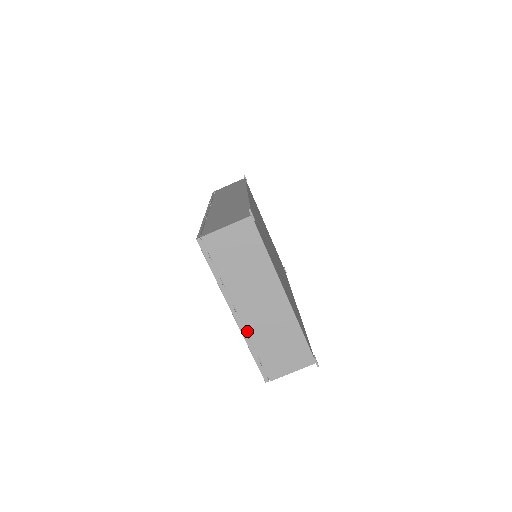
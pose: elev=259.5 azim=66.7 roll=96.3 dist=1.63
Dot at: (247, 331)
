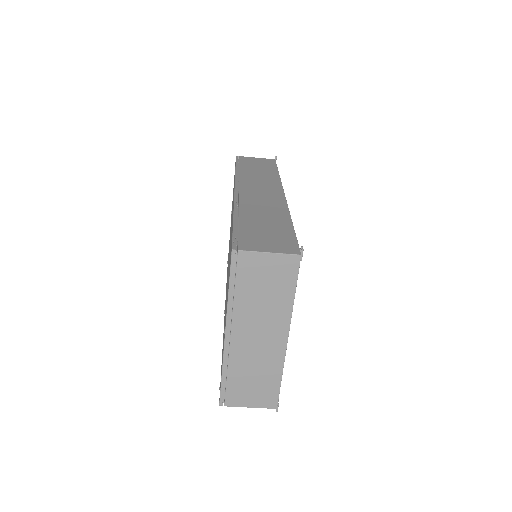
Dot at: (230, 355)
